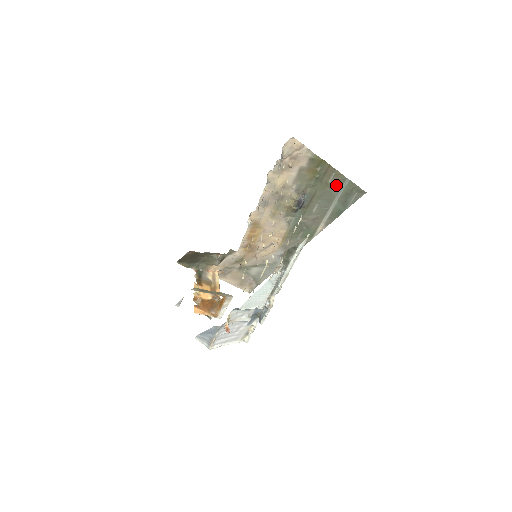
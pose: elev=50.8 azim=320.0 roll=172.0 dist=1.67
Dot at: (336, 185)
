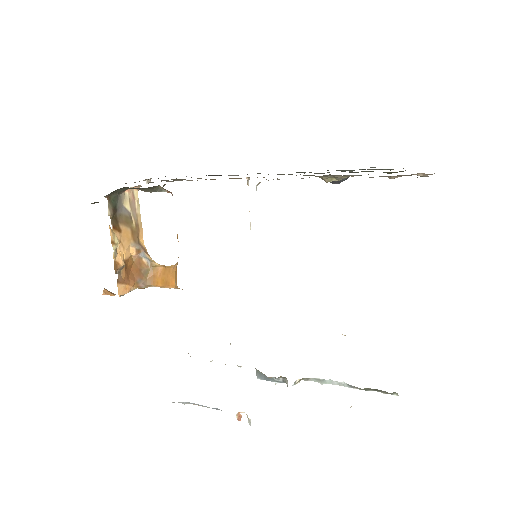
Dot at: occluded
